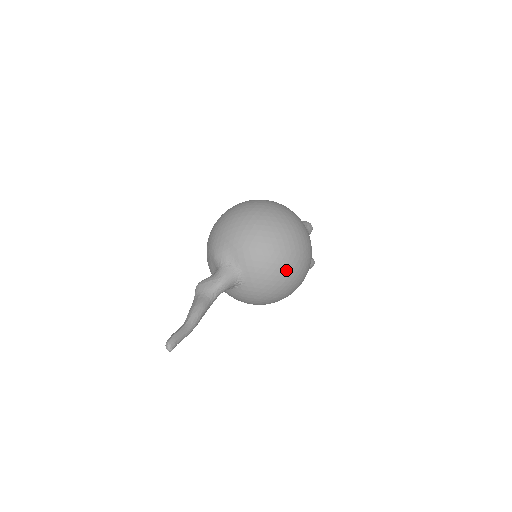
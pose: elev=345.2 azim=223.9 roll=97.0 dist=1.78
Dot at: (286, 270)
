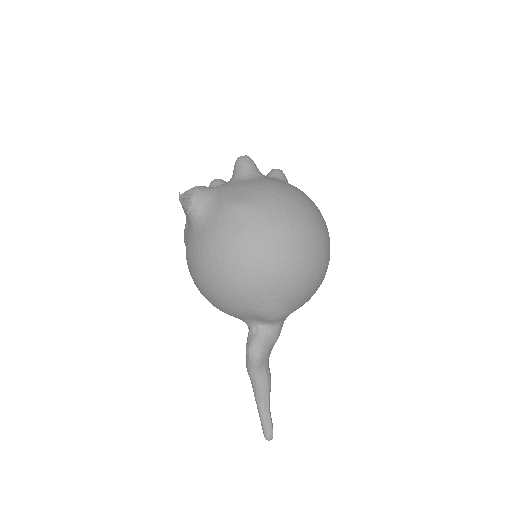
Dot at: occluded
